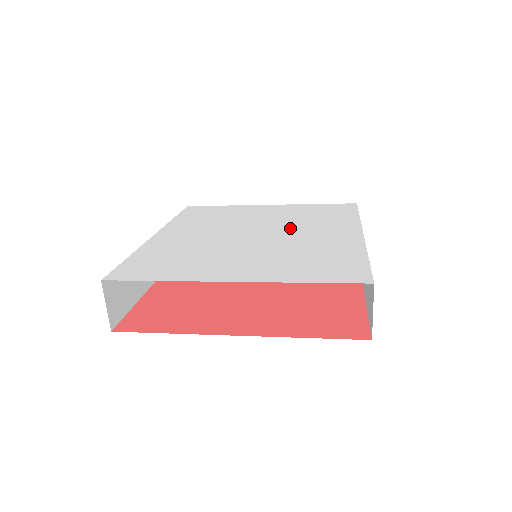
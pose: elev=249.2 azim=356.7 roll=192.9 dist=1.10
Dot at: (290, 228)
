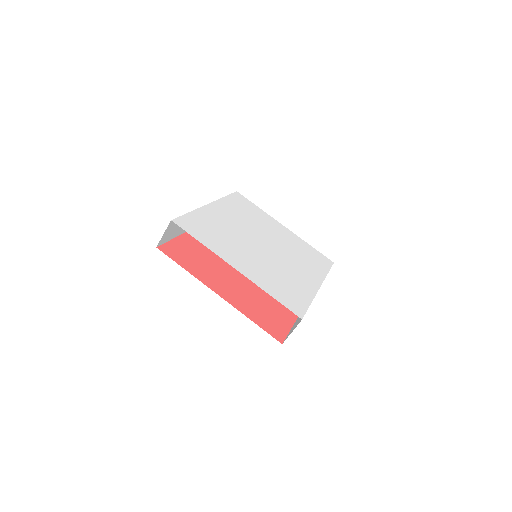
Dot at: (285, 254)
